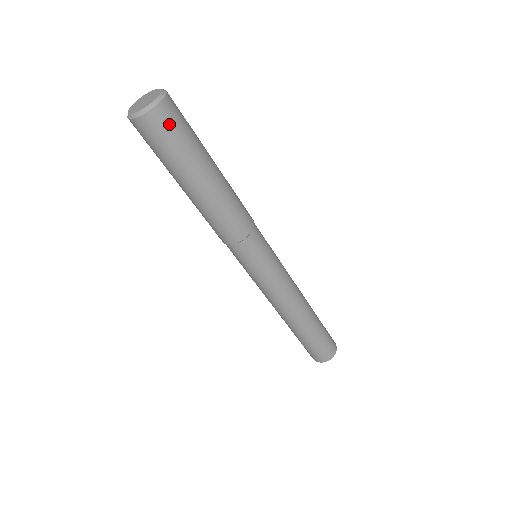
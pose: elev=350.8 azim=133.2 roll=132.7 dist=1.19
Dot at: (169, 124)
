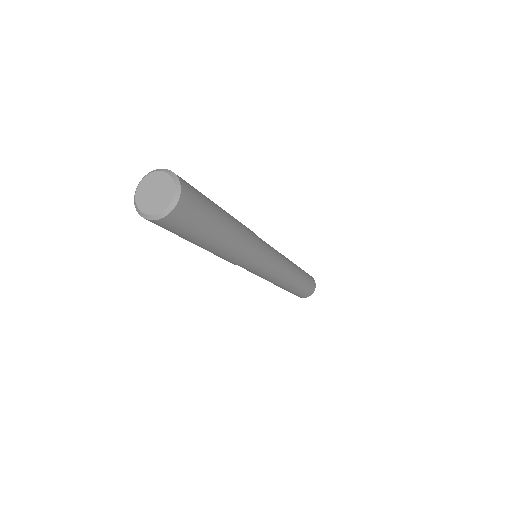
Dot at: (189, 212)
